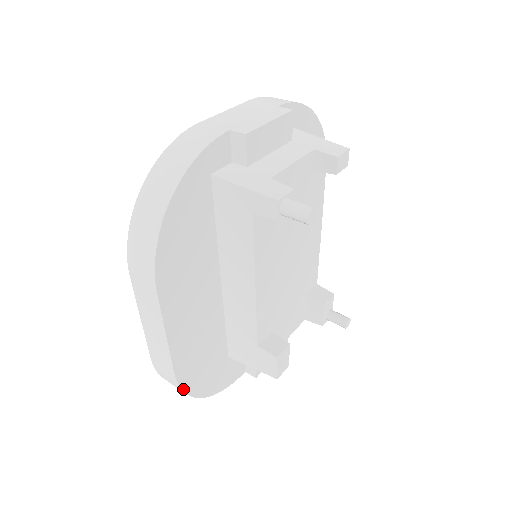
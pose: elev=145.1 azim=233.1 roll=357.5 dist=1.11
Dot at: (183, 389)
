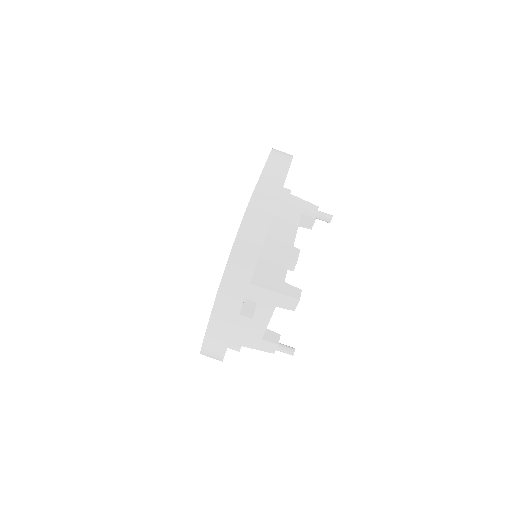
Dot at: occluded
